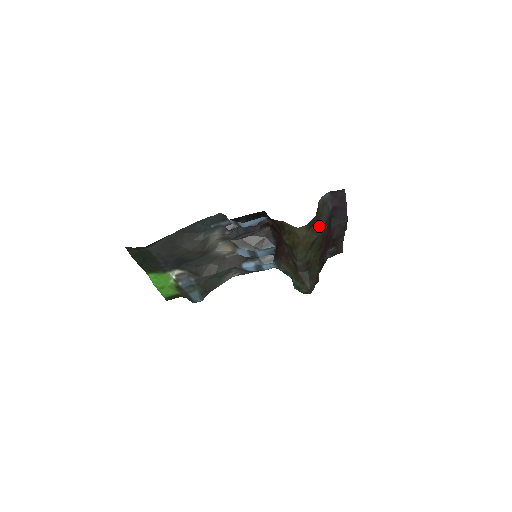
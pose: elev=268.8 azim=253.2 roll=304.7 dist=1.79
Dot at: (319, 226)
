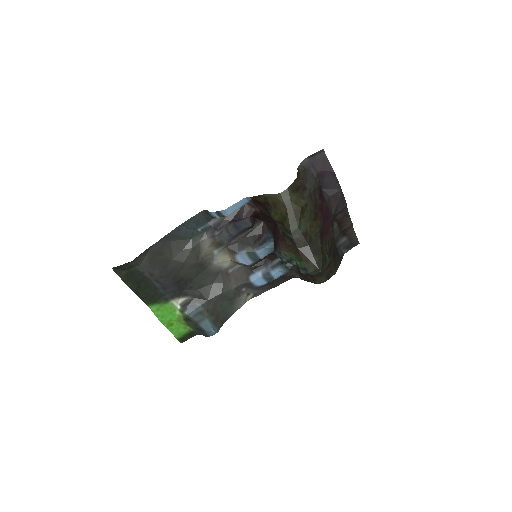
Dot at: (305, 191)
